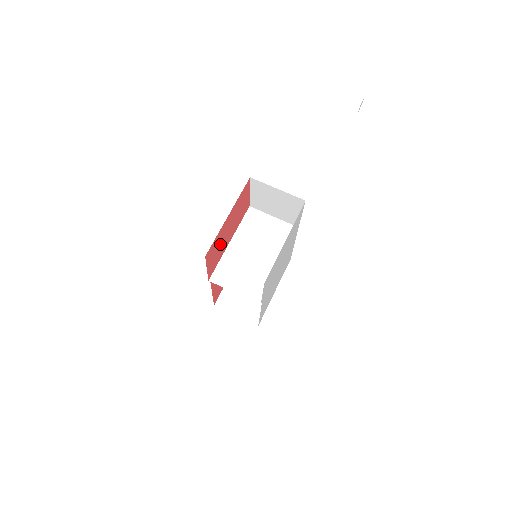
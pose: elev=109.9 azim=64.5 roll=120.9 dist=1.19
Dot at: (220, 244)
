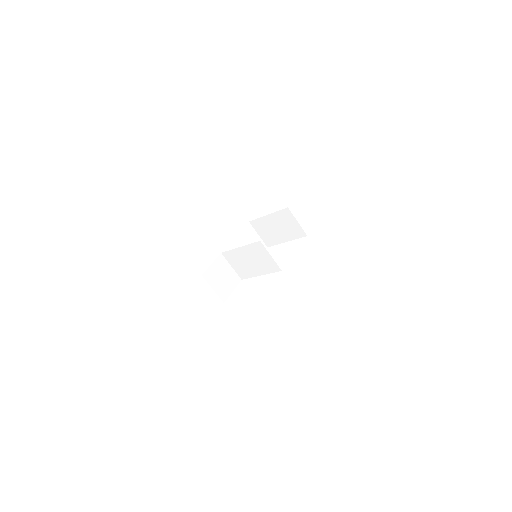
Dot at: occluded
